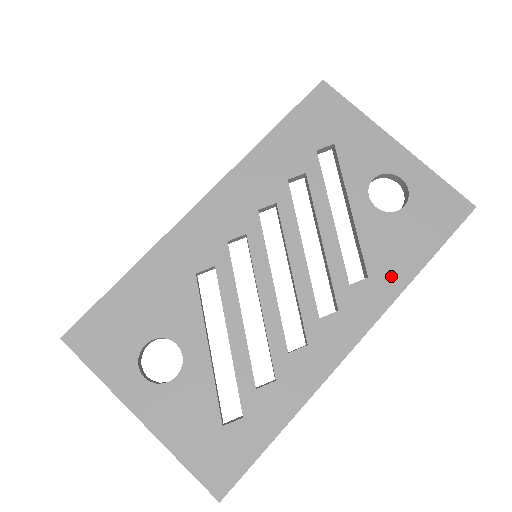
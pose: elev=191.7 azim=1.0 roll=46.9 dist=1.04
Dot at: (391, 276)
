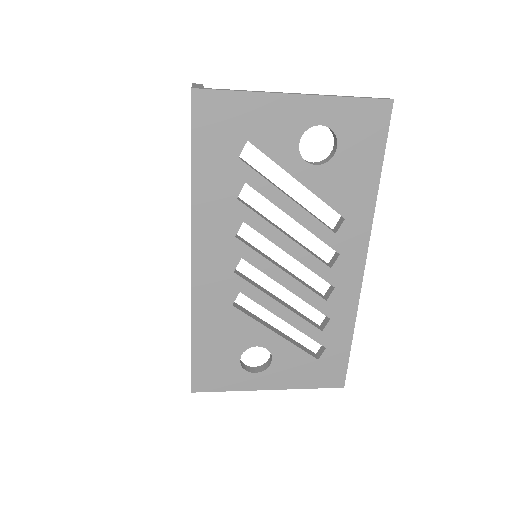
Dot at: (360, 205)
